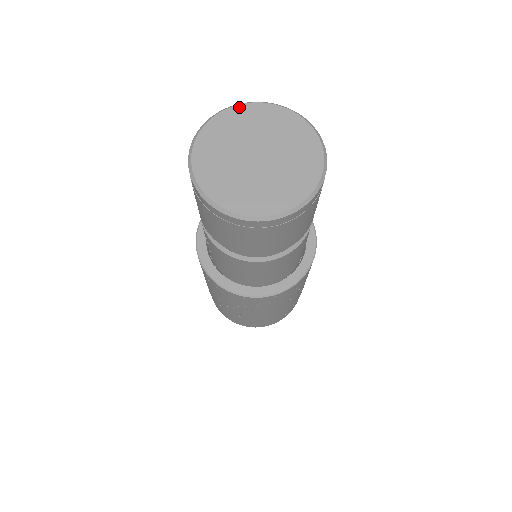
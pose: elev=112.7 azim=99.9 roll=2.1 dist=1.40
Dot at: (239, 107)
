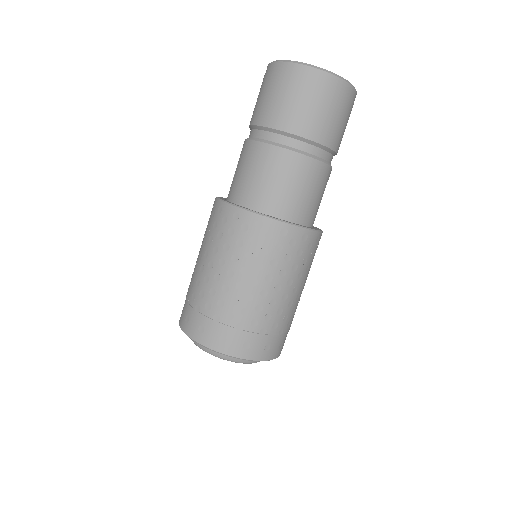
Dot at: occluded
